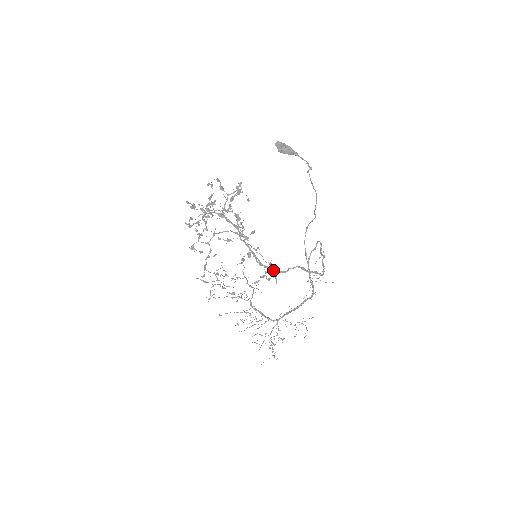
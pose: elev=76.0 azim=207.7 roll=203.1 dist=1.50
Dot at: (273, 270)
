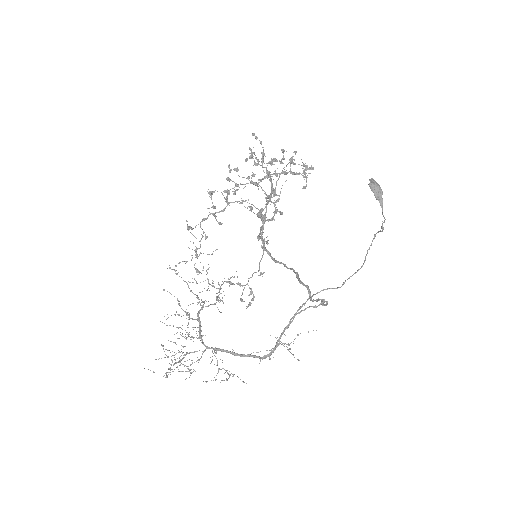
Dot at: occluded
